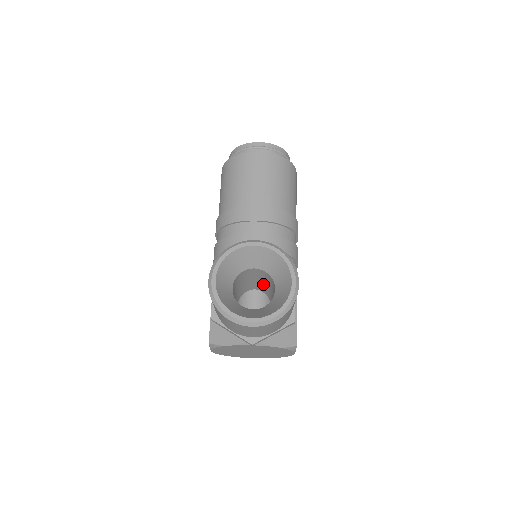
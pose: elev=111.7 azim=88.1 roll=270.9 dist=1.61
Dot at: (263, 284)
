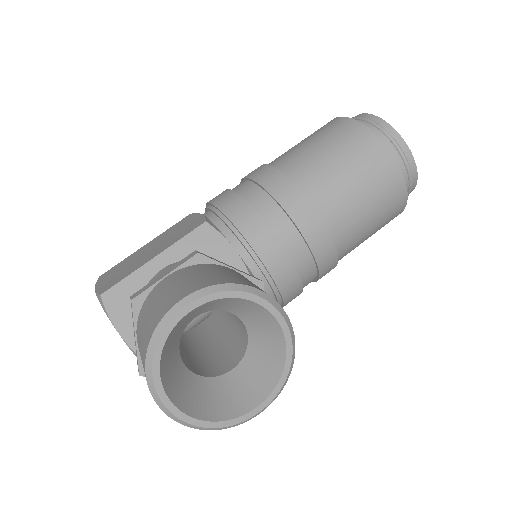
Dot at: (228, 313)
